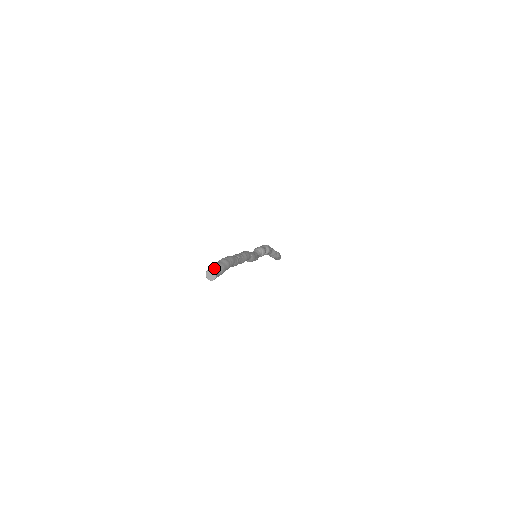
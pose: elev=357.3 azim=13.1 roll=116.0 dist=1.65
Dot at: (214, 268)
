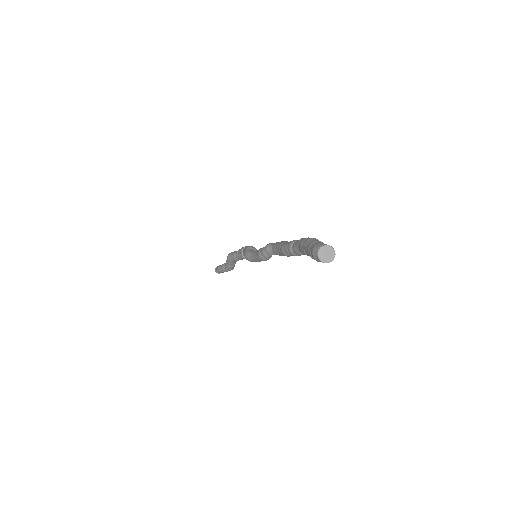
Dot at: (328, 245)
